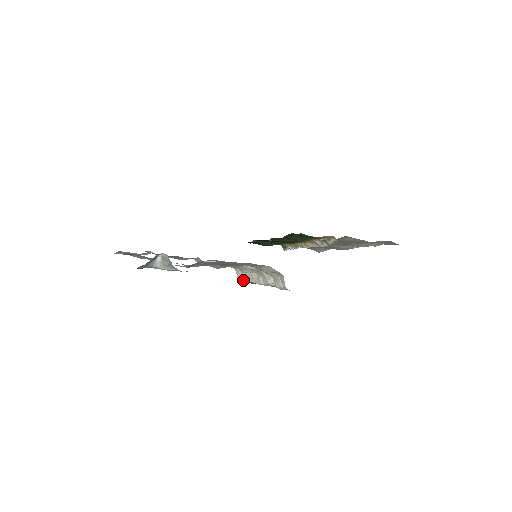
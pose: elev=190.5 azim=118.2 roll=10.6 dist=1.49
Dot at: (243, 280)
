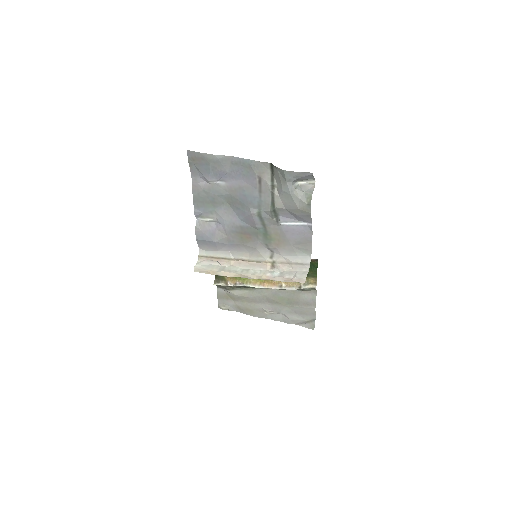
Dot at: (208, 269)
